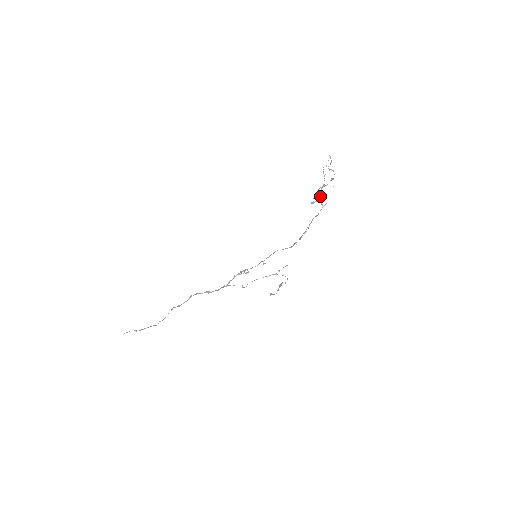
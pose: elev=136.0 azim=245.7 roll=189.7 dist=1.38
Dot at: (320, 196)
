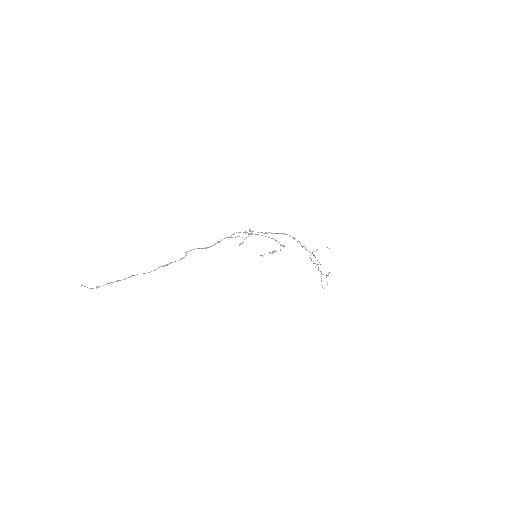
Dot at: occluded
